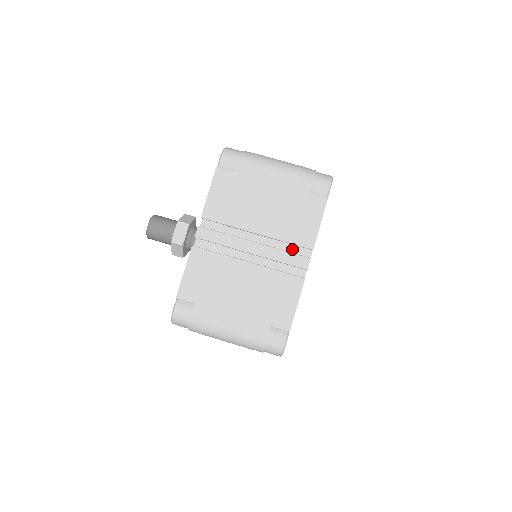
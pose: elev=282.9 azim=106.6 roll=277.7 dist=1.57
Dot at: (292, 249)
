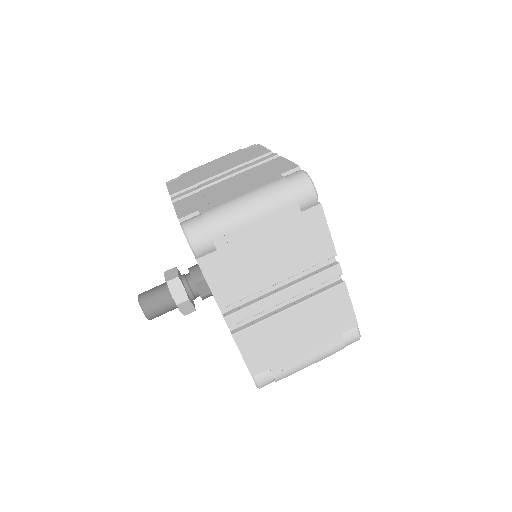
Dot at: occluded
